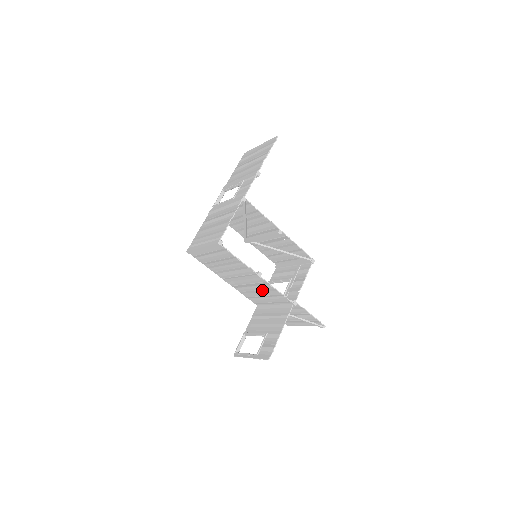
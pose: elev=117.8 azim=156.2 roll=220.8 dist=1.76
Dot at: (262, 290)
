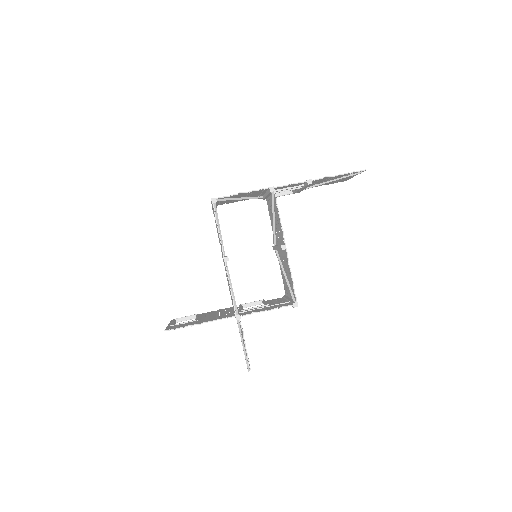
Dot at: occluded
